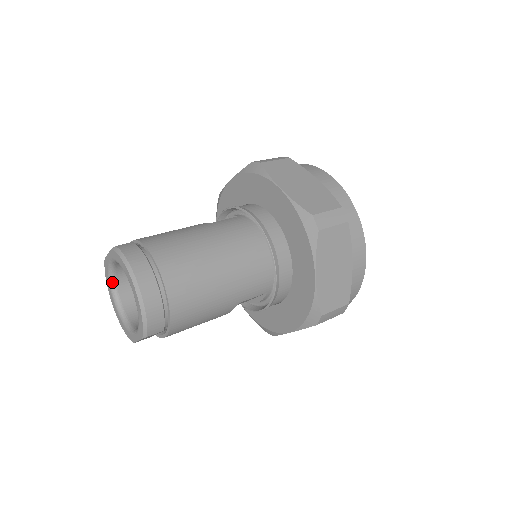
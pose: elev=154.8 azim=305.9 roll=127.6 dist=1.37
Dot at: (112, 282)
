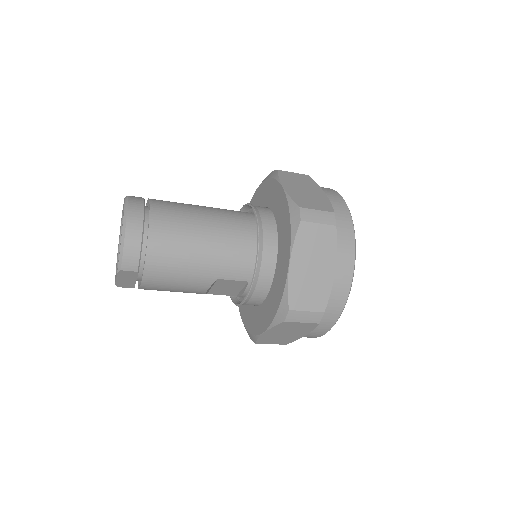
Dot at: occluded
